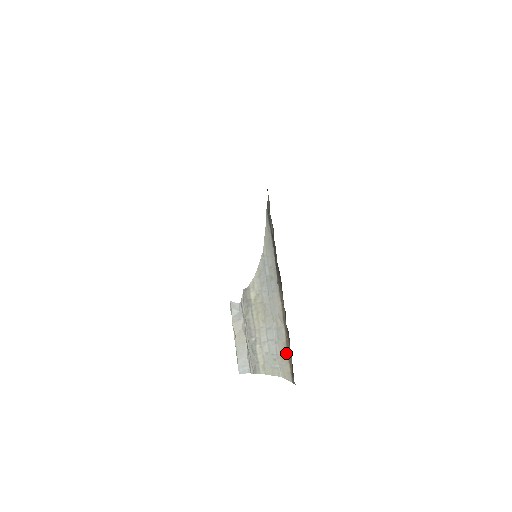
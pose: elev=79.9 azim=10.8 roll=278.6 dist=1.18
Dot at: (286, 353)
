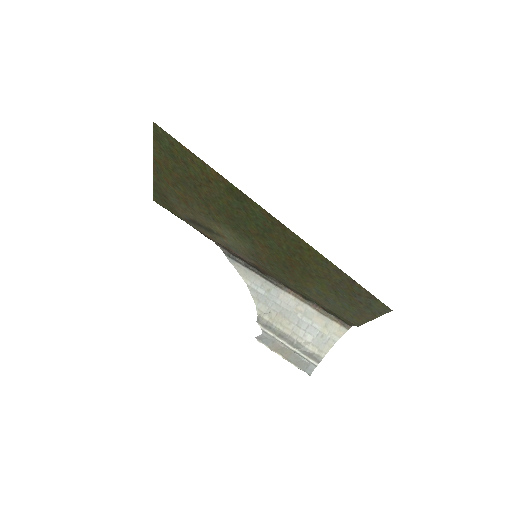
Dot at: (325, 318)
